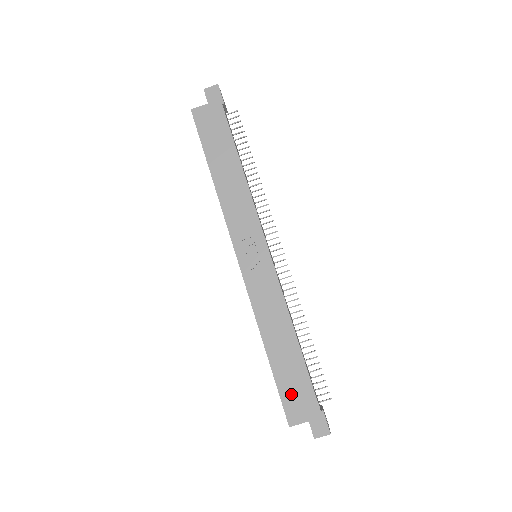
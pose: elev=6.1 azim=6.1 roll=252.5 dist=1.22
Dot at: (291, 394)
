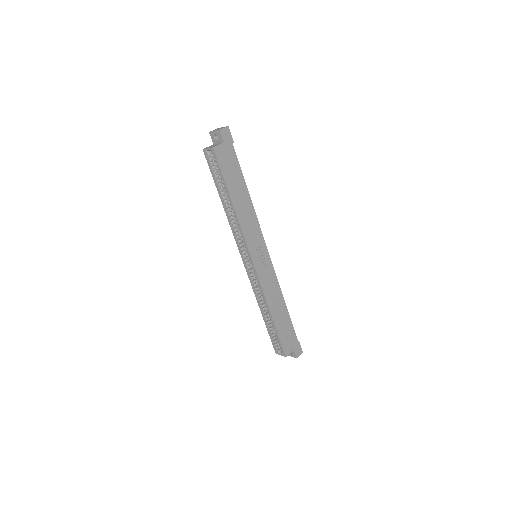
Dot at: (285, 338)
